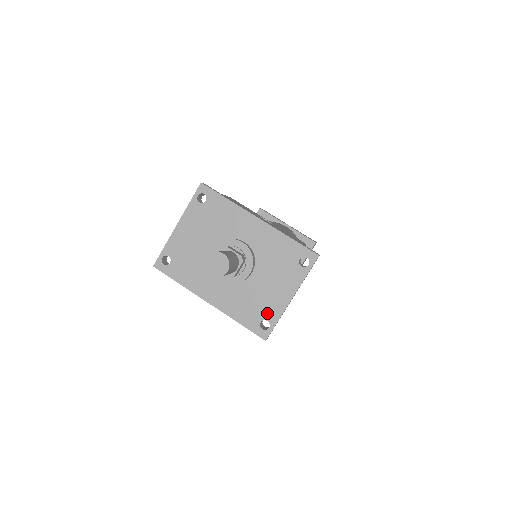
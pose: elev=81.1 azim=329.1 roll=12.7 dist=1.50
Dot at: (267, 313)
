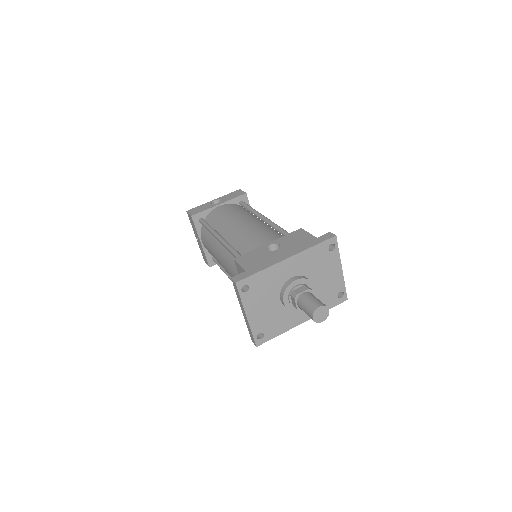
Dot at: (337, 289)
